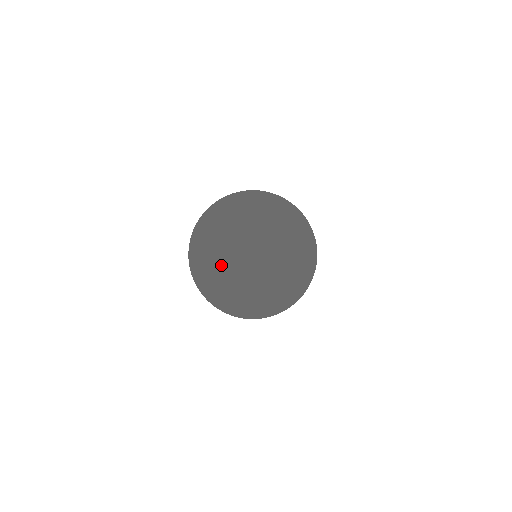
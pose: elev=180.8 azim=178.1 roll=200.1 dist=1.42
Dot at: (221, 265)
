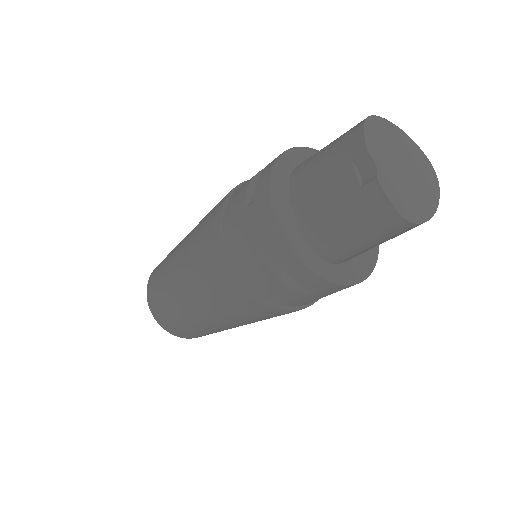
Dot at: (383, 145)
